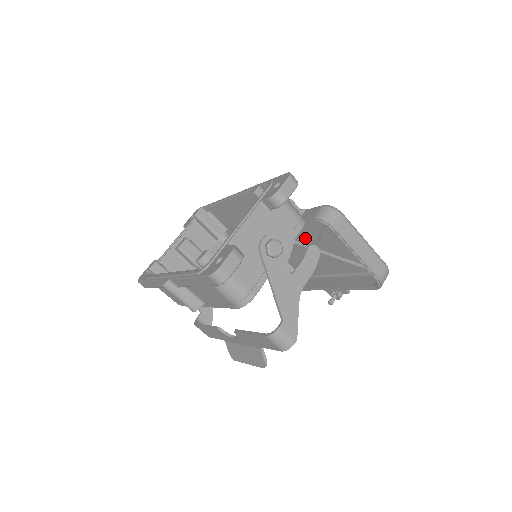
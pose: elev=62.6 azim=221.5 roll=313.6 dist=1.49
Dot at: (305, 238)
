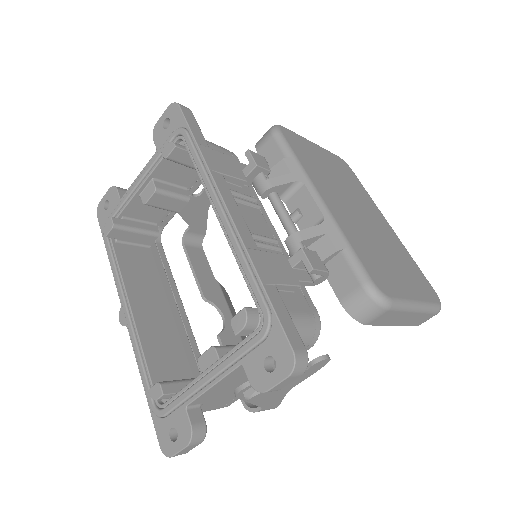
Dot at: occluded
